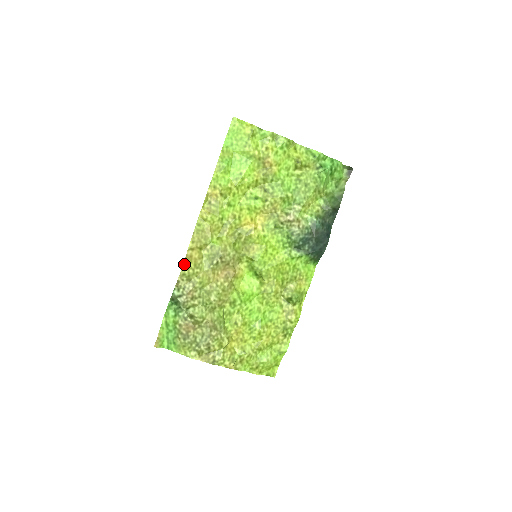
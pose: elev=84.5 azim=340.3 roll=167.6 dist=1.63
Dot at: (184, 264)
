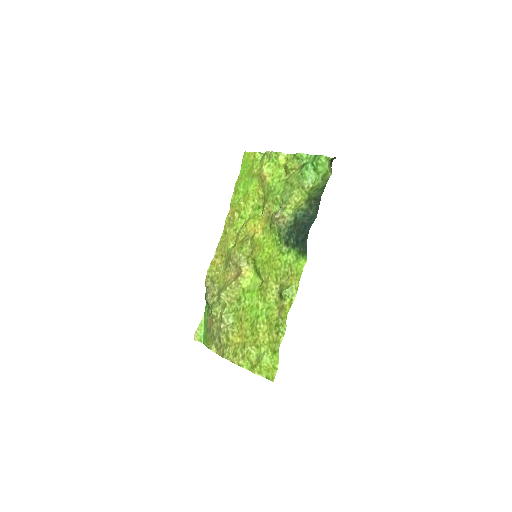
Dot at: (209, 268)
